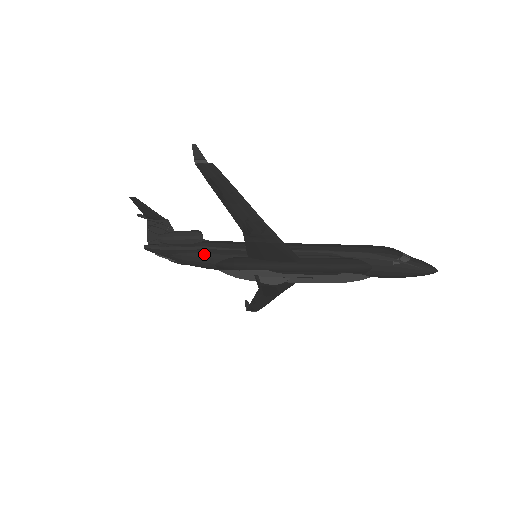
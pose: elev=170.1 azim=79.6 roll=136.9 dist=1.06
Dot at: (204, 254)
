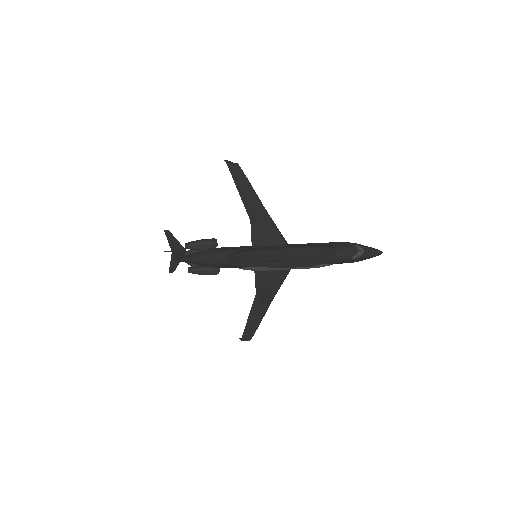
Dot at: (219, 251)
